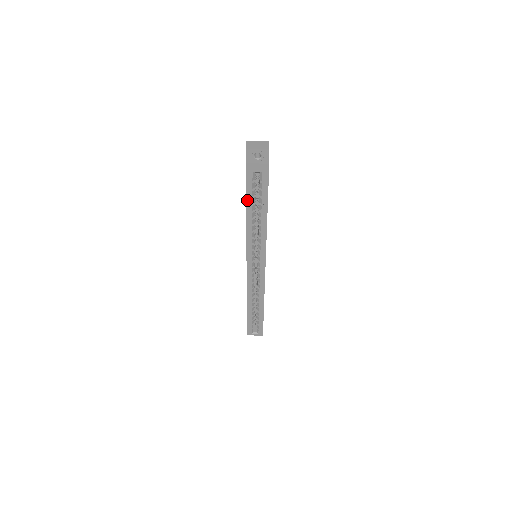
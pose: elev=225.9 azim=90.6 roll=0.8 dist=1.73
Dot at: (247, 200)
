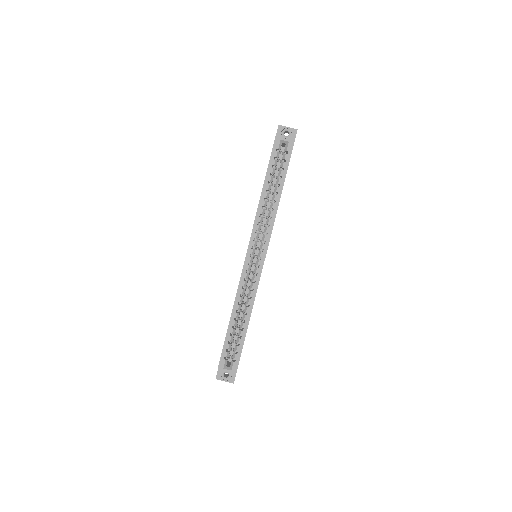
Dot at: (268, 169)
